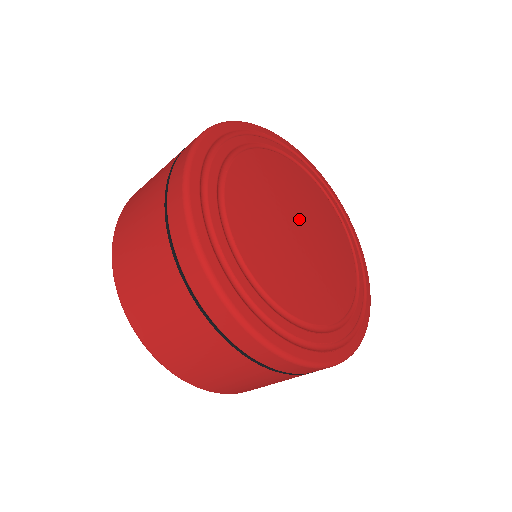
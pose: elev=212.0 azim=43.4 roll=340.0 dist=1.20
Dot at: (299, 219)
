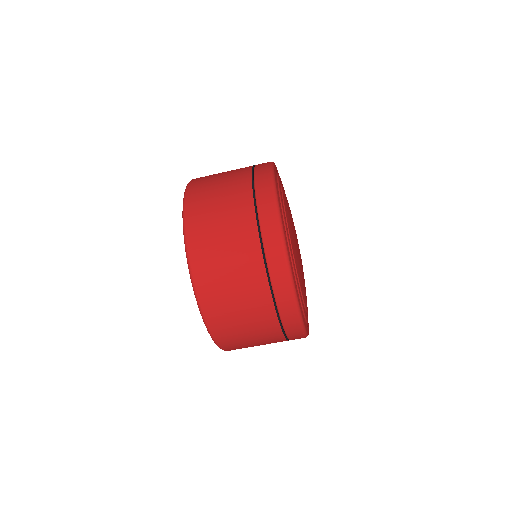
Dot at: (297, 239)
